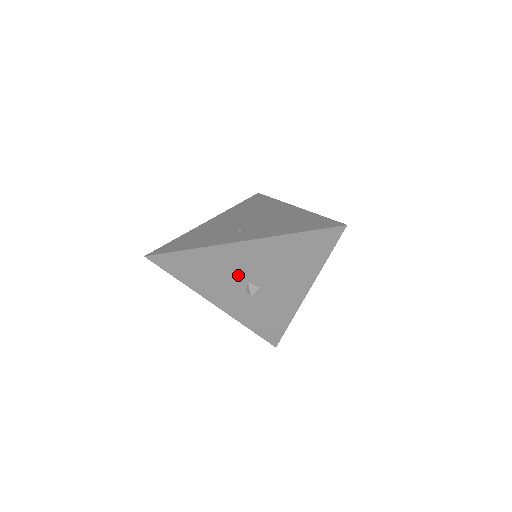
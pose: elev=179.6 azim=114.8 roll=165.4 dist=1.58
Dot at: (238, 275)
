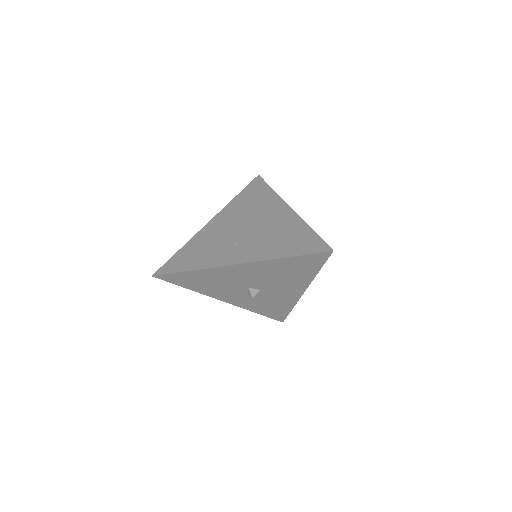
Dot at: (238, 284)
